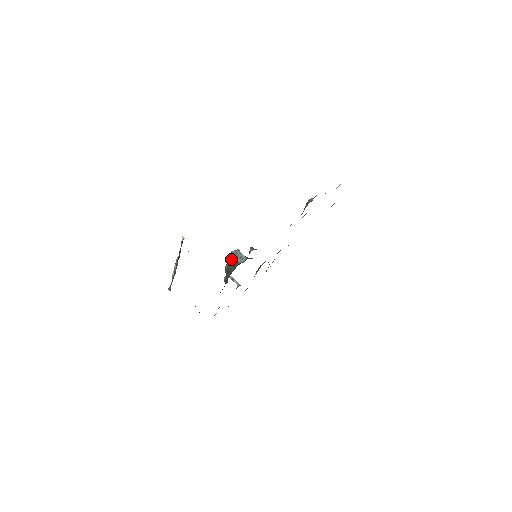
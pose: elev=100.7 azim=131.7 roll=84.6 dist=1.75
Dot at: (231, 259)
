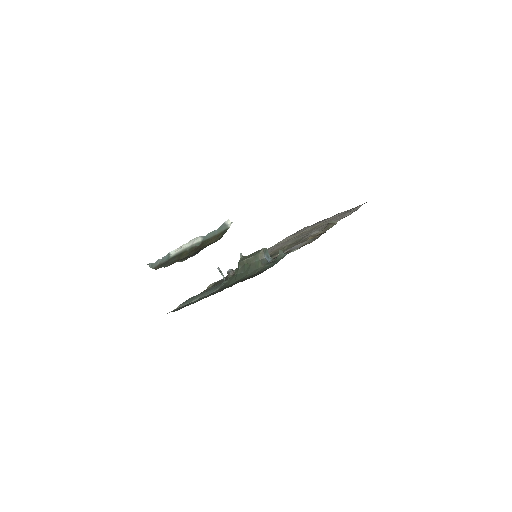
Dot at: (259, 255)
